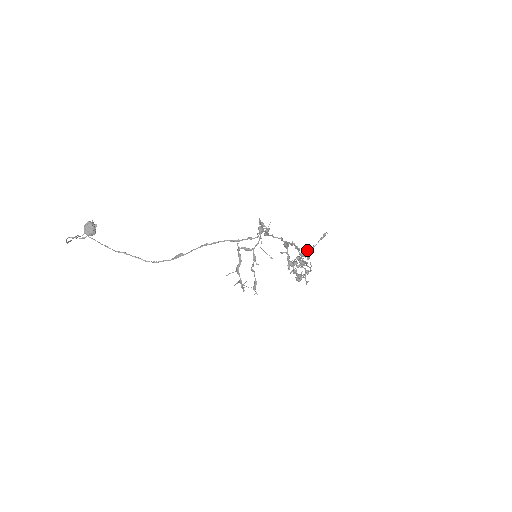
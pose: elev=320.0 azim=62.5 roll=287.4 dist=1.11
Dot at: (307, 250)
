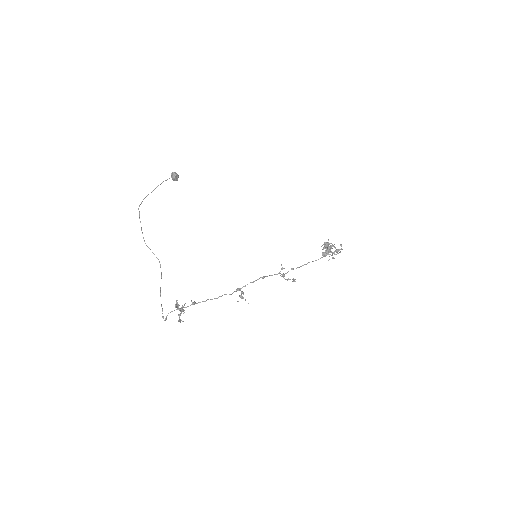
Dot at: (284, 278)
